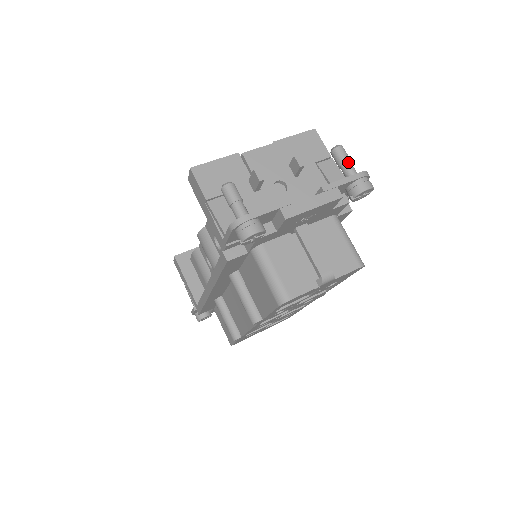
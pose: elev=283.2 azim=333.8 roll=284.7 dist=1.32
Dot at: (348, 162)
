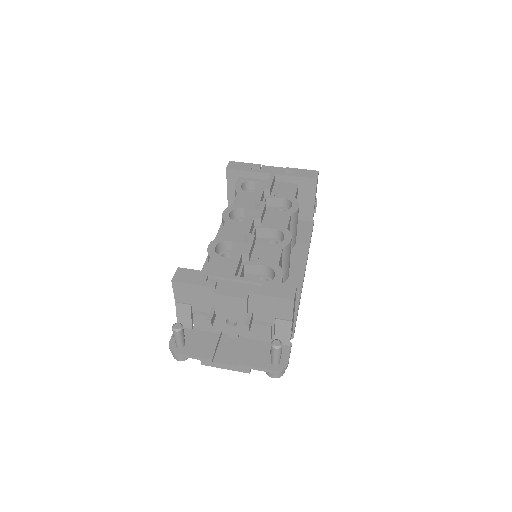
Dot at: (275, 357)
